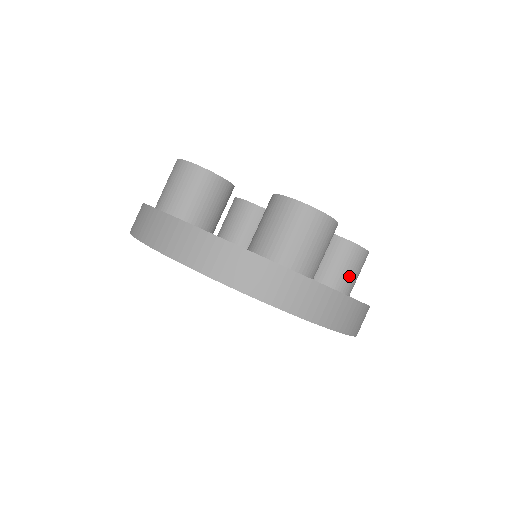
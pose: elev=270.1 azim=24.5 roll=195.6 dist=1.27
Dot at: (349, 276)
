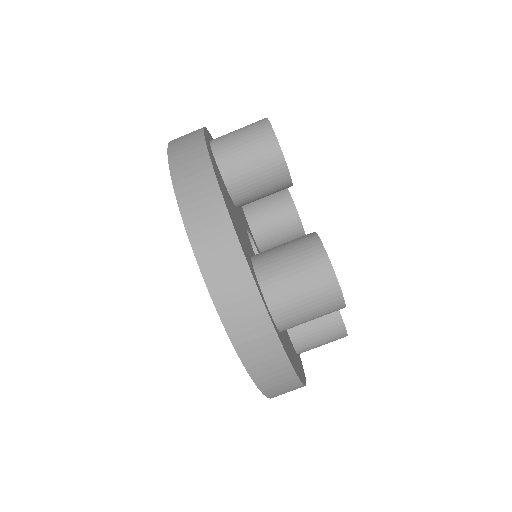
Dot at: (314, 341)
